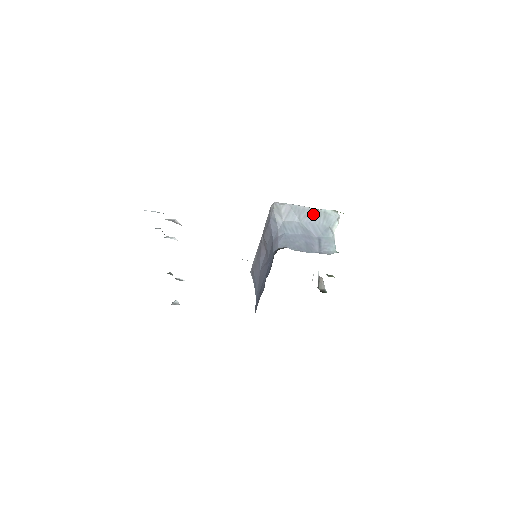
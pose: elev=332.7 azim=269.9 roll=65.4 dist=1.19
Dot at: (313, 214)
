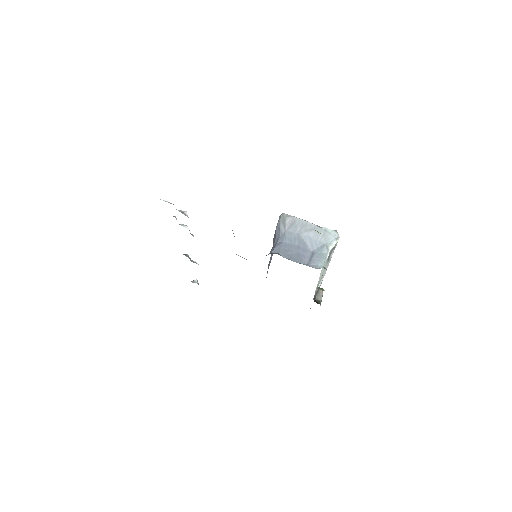
Dot at: (314, 230)
